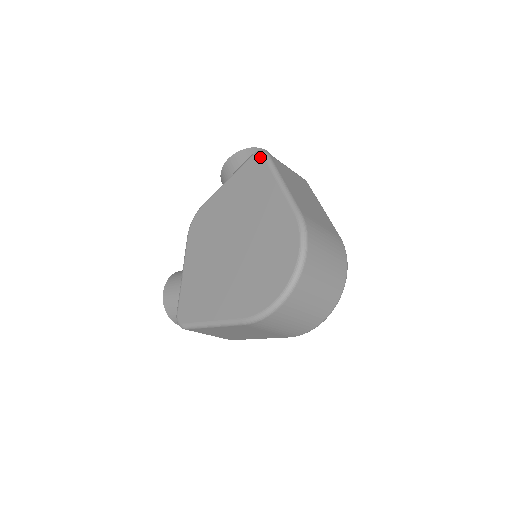
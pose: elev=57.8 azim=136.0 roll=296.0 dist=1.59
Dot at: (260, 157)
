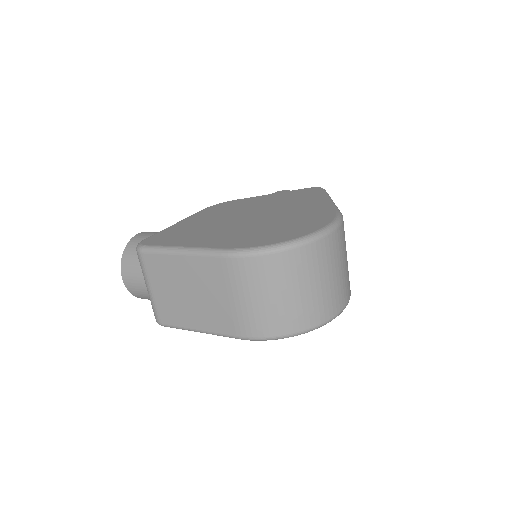
Dot at: (318, 188)
